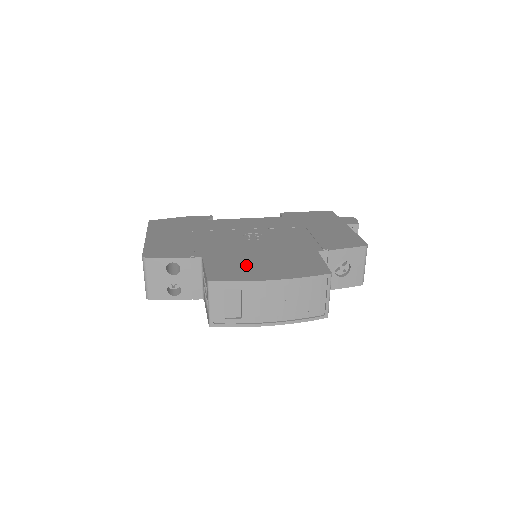
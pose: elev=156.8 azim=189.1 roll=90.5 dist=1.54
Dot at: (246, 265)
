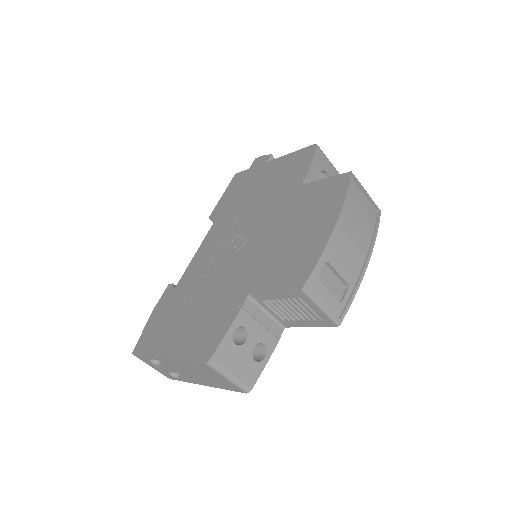
Dot at: (291, 249)
